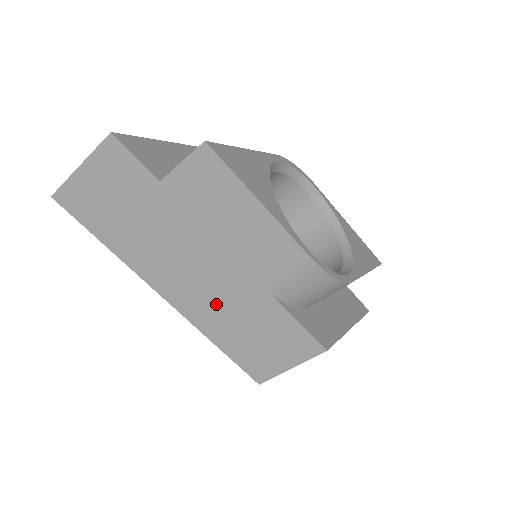
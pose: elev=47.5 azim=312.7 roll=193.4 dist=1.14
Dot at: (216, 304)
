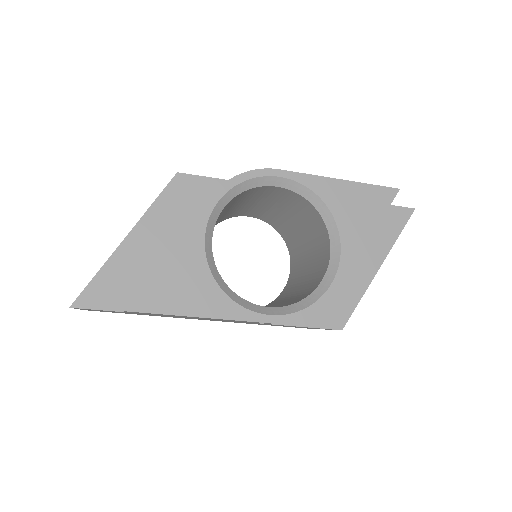
Dot at: occluded
